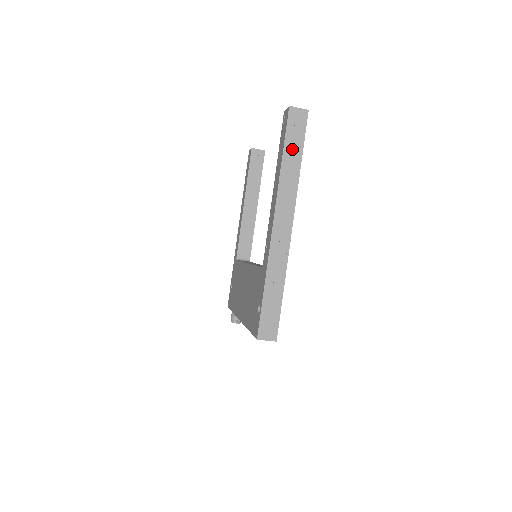
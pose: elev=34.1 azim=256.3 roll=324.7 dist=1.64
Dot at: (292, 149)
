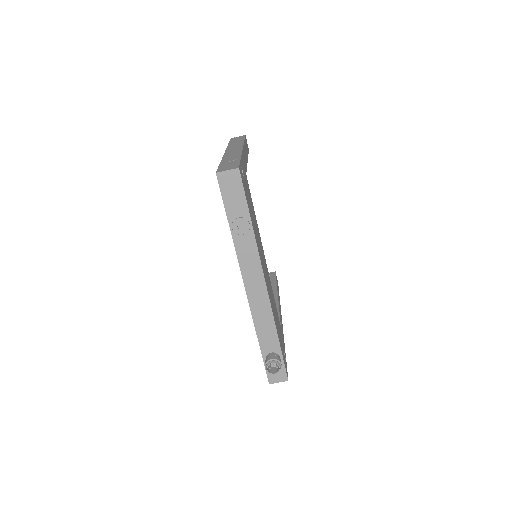
Dot at: occluded
